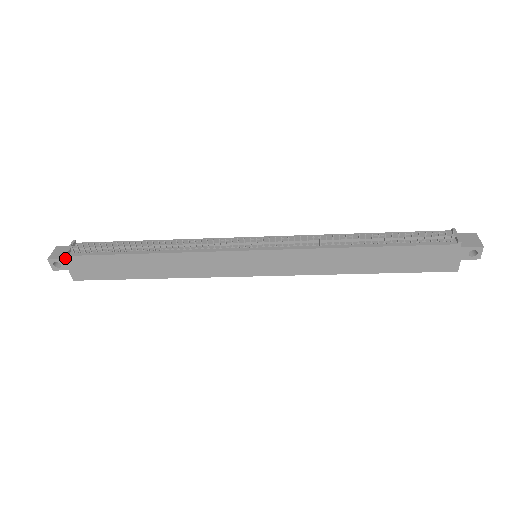
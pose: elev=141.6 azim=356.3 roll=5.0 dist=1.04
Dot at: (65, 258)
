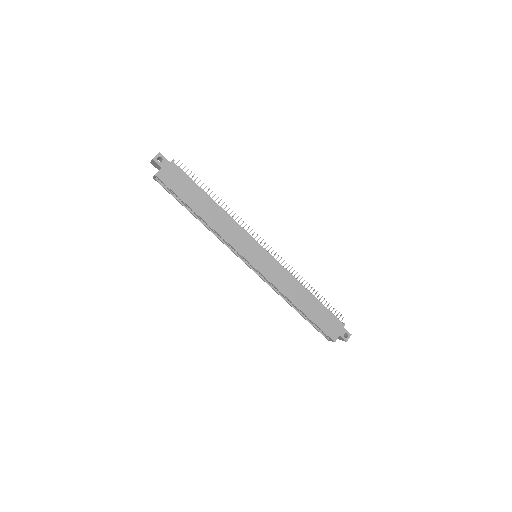
Dot at: (169, 161)
